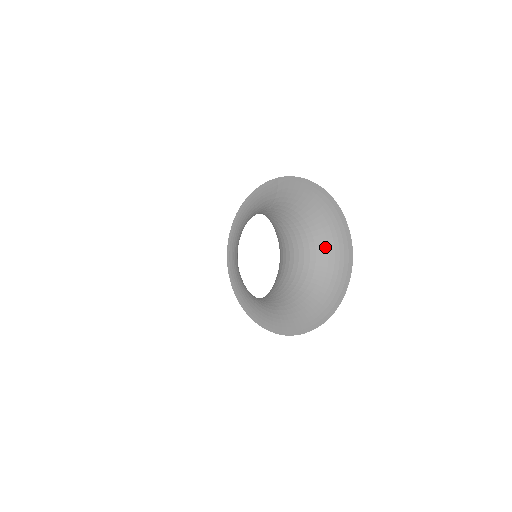
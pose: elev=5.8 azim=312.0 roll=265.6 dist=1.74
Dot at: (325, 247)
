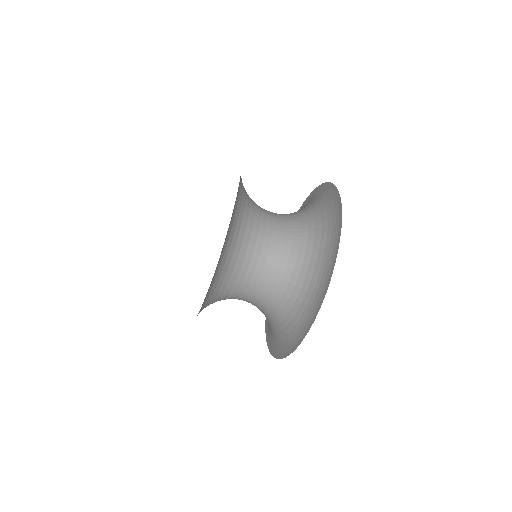
Dot at: (318, 225)
